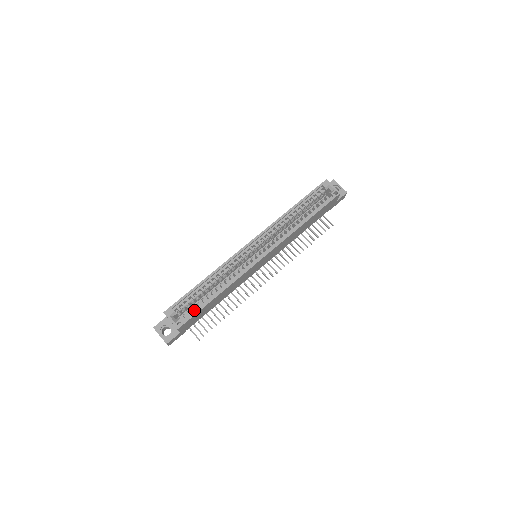
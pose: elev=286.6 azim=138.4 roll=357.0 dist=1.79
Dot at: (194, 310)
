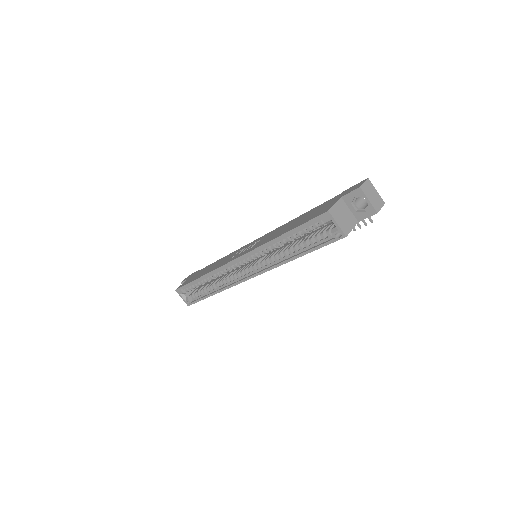
Dot at: (198, 296)
